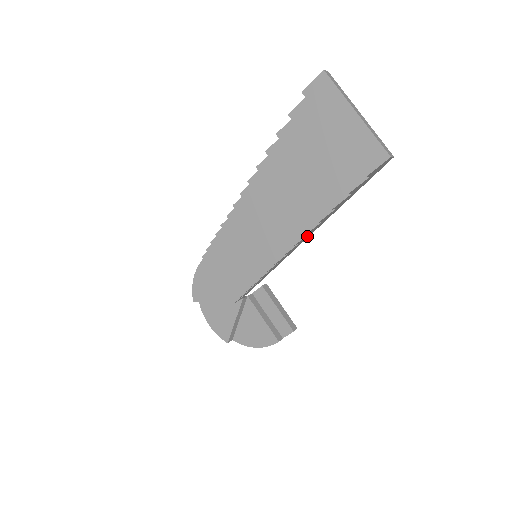
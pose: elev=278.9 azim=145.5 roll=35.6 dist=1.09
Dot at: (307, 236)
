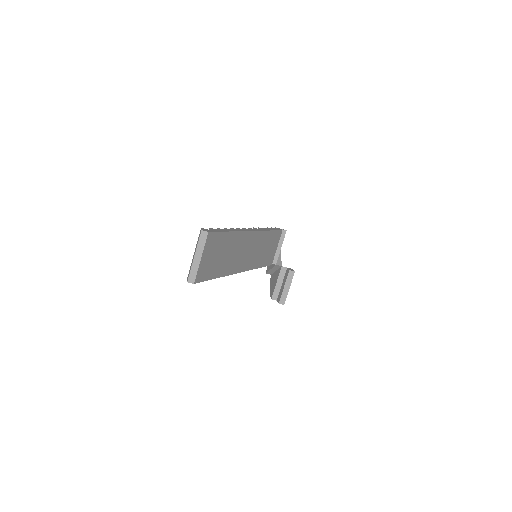
Dot at: occluded
